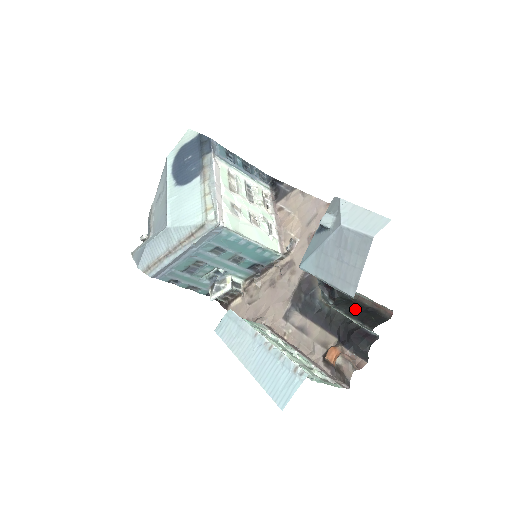
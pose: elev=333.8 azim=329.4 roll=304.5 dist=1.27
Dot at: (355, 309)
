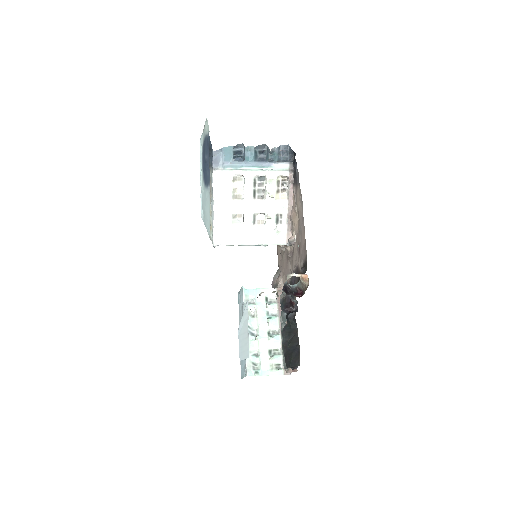
Dot at: (290, 342)
